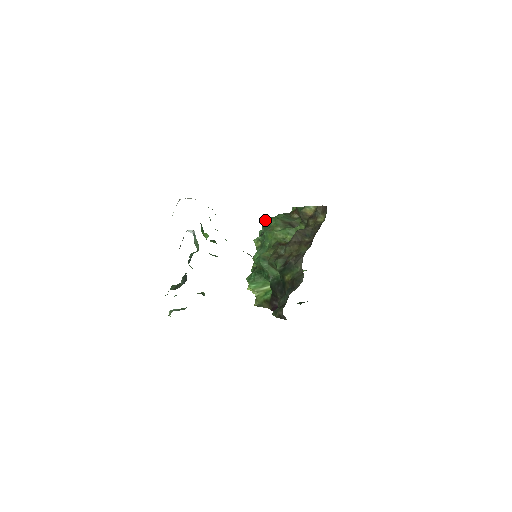
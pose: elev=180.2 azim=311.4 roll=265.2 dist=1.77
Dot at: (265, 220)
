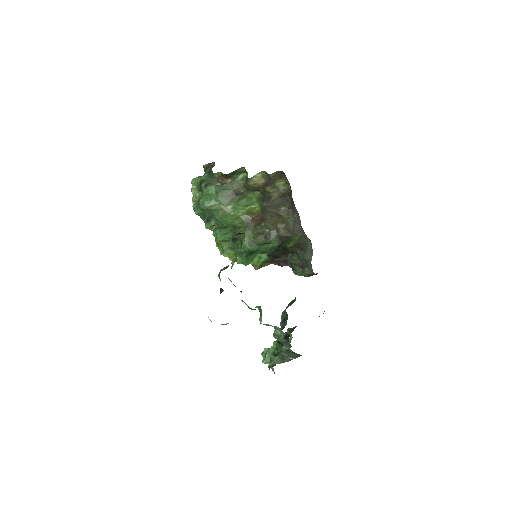
Dot at: (207, 208)
